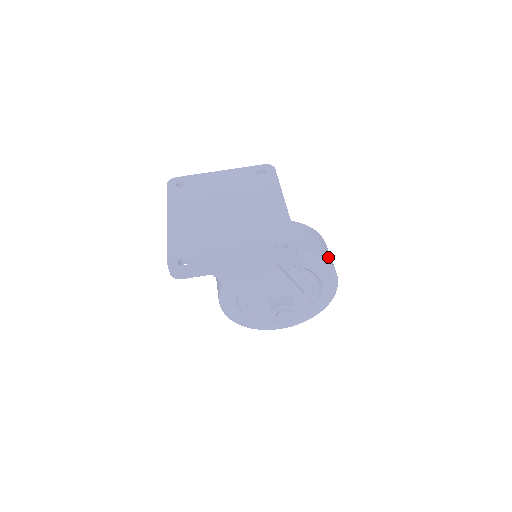
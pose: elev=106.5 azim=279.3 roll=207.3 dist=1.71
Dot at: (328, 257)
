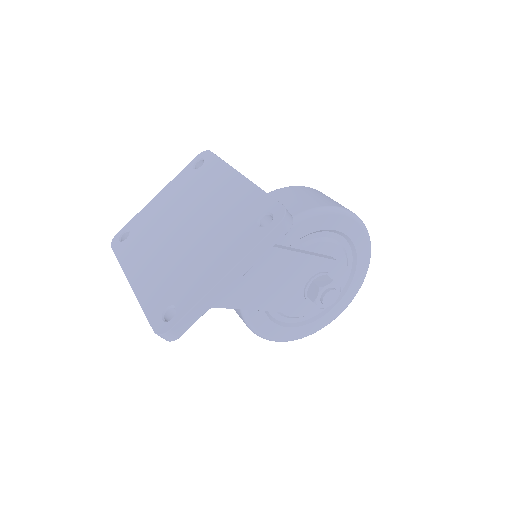
Dot at: (333, 203)
